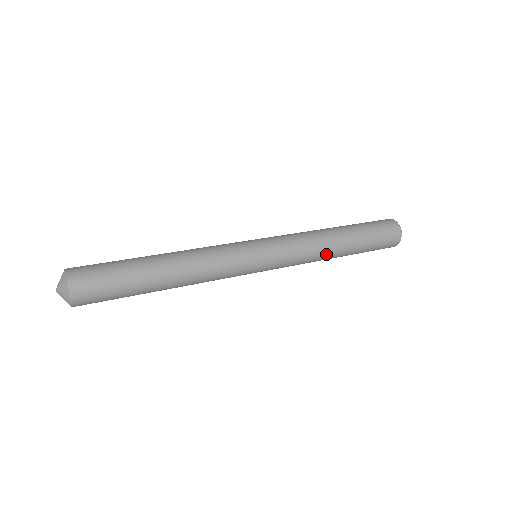
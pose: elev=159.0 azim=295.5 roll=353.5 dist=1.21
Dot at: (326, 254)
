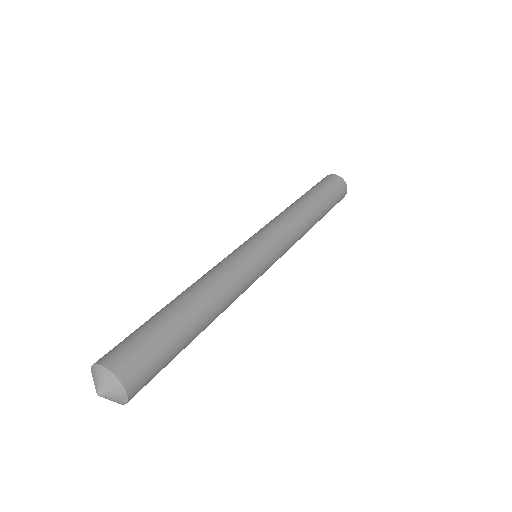
Dot at: occluded
